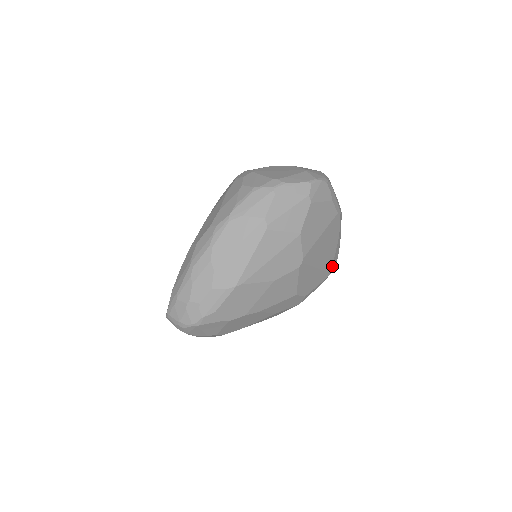
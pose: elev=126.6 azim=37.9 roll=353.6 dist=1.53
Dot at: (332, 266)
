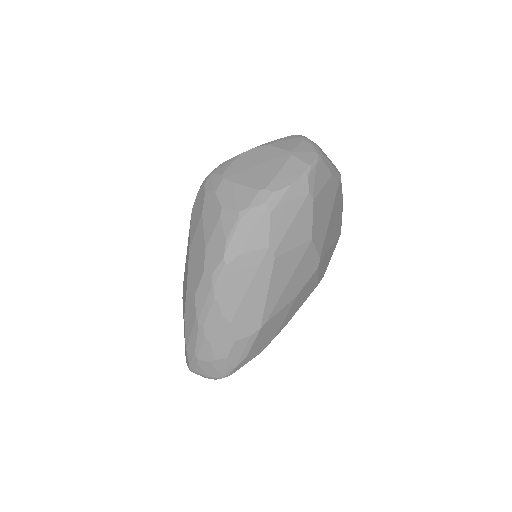
Dot at: (340, 227)
